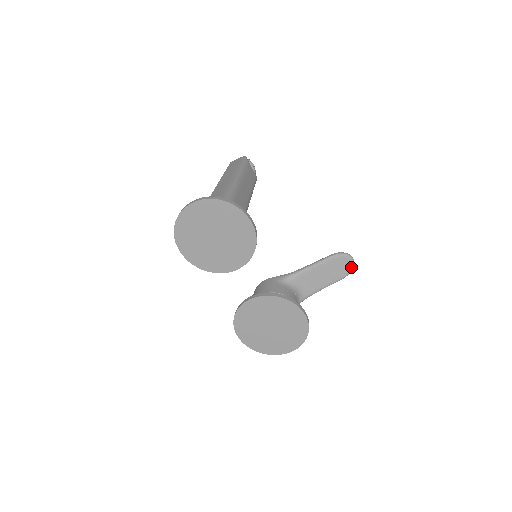
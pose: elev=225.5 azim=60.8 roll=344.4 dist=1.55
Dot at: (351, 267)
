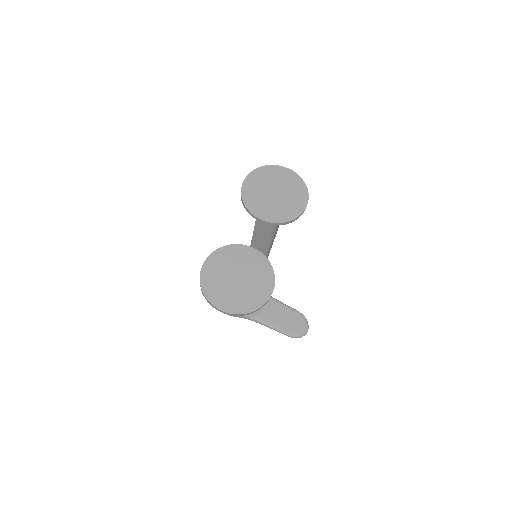
Dot at: (302, 333)
